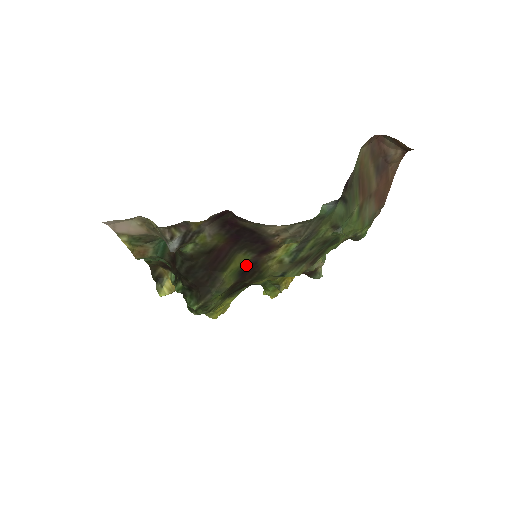
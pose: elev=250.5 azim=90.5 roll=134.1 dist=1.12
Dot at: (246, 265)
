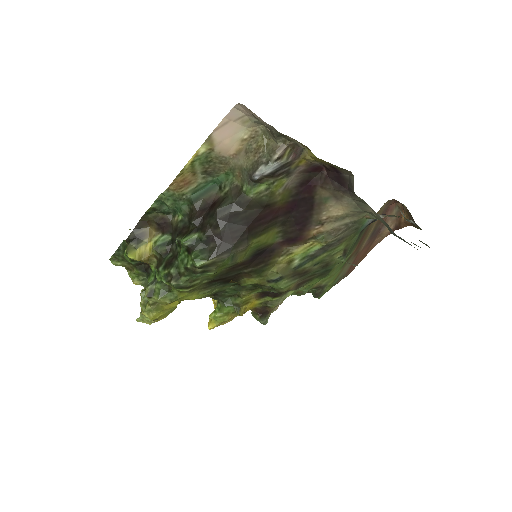
Dot at: (265, 248)
